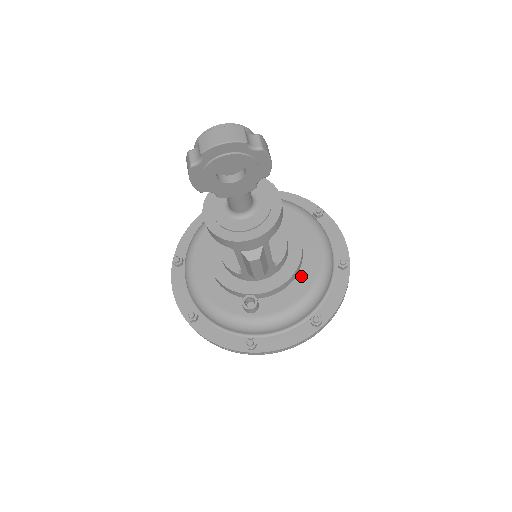
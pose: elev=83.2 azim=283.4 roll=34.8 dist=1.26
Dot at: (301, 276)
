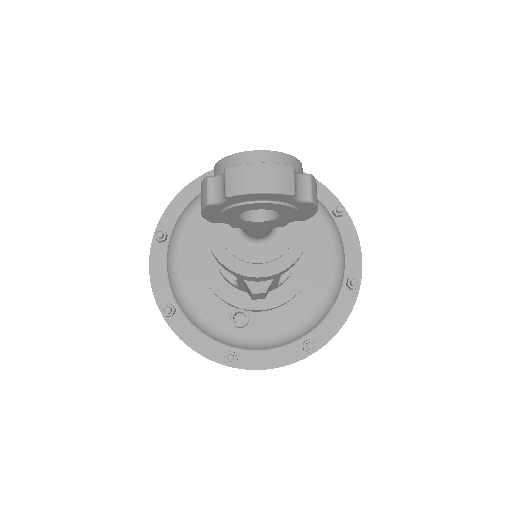
Dot at: (304, 294)
